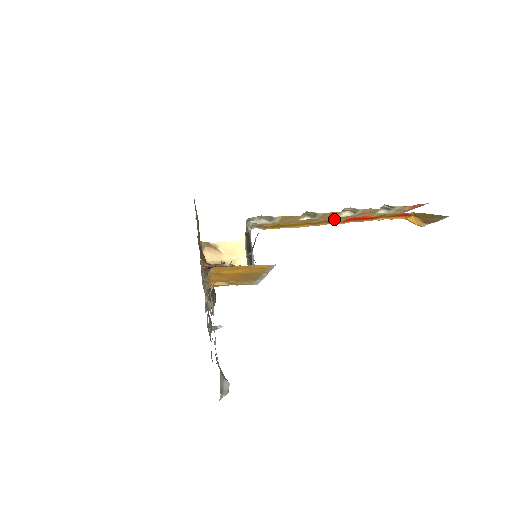
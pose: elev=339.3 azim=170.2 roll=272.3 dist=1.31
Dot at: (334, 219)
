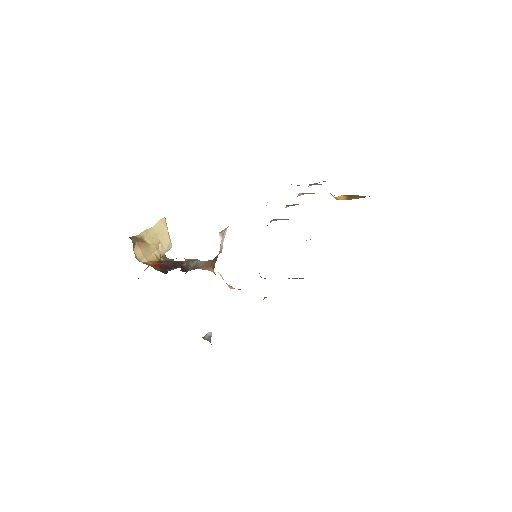
Dot at: occluded
